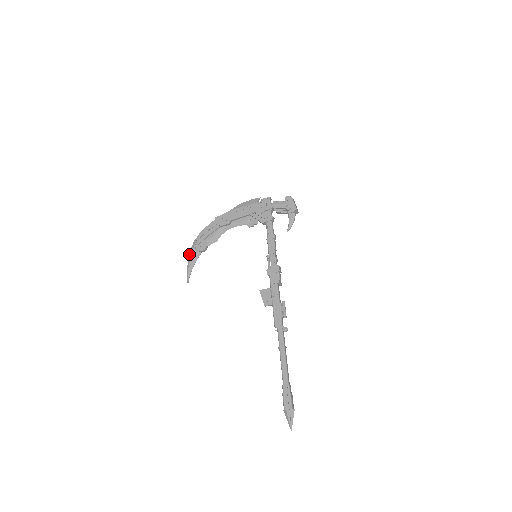
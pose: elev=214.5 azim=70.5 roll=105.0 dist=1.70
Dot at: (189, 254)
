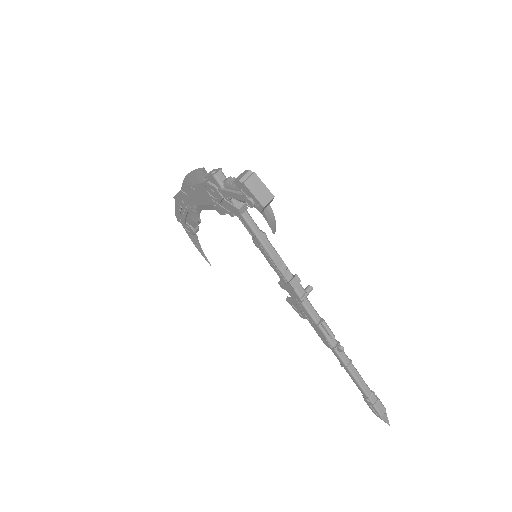
Dot at: occluded
